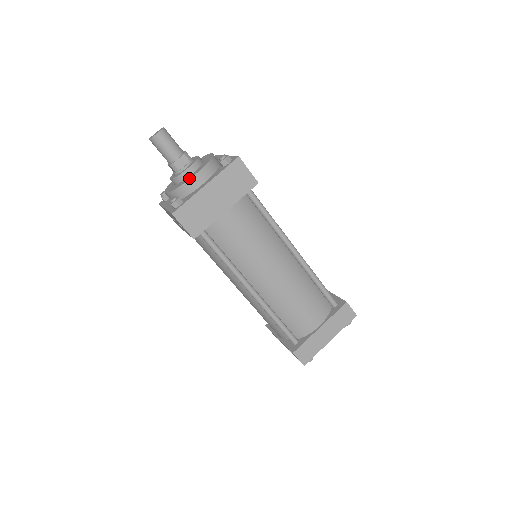
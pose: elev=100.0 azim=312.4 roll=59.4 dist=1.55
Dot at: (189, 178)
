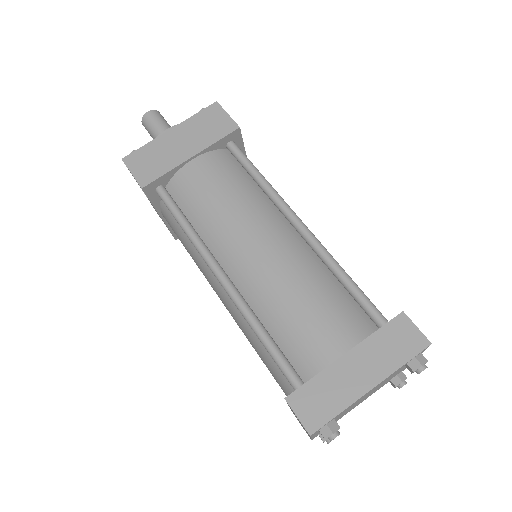
Dot at: occluded
